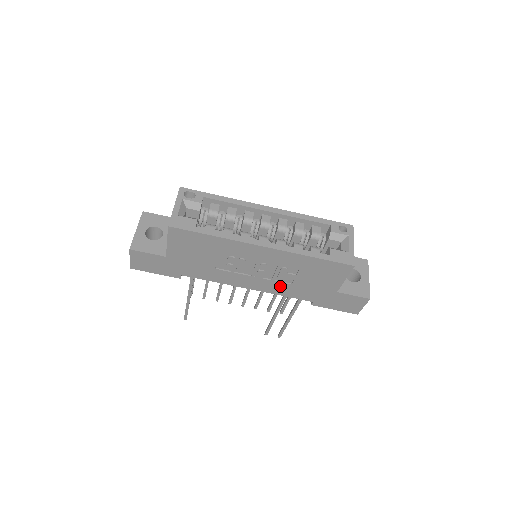
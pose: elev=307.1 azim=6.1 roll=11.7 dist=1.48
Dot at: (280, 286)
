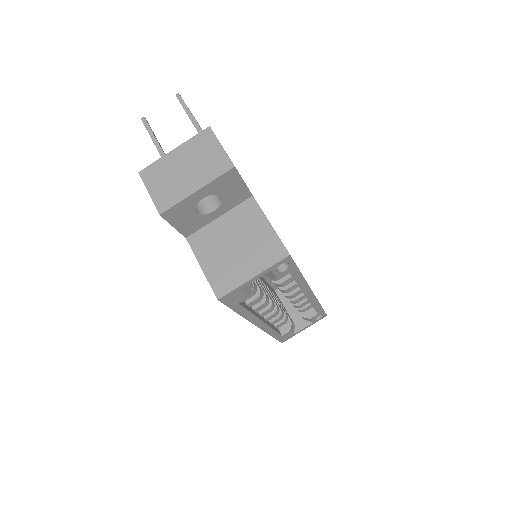
Dot at: occluded
